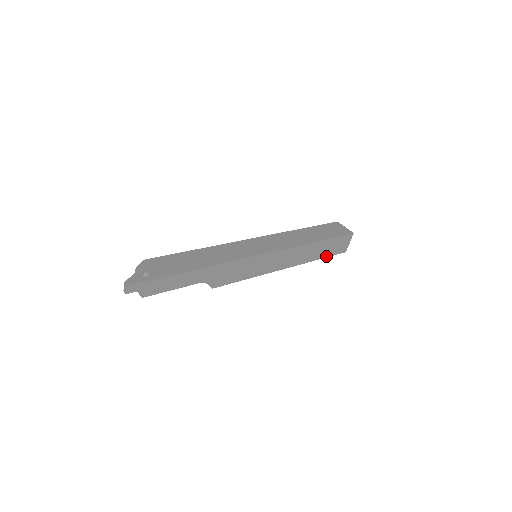
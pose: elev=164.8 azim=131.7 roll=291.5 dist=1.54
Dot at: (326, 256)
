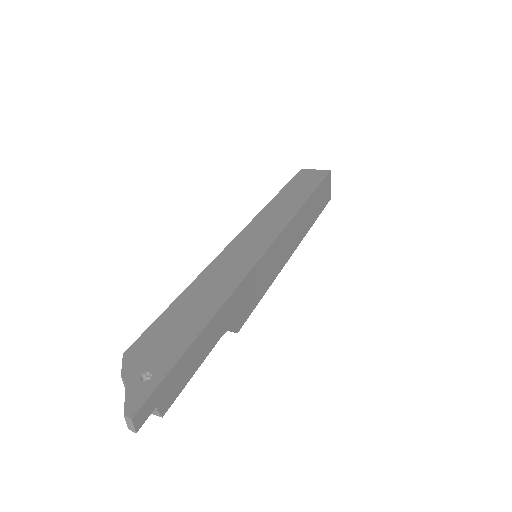
Dot at: (319, 214)
